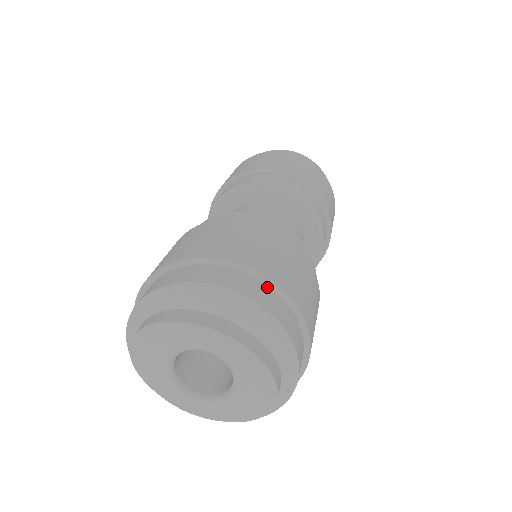
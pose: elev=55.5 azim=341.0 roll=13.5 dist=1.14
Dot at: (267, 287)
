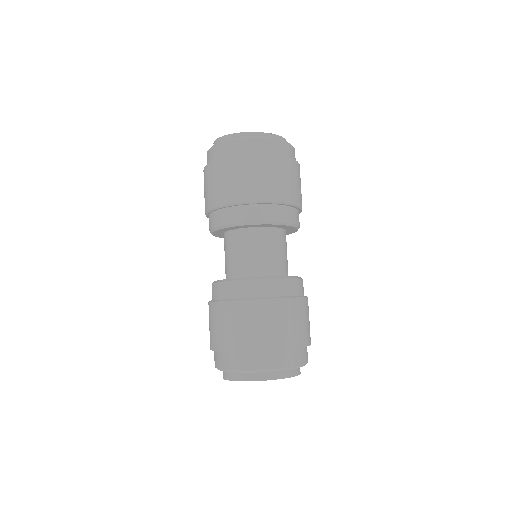
Dot at: (283, 351)
